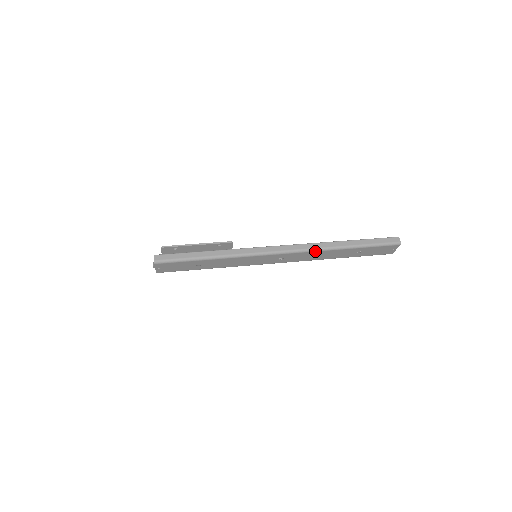
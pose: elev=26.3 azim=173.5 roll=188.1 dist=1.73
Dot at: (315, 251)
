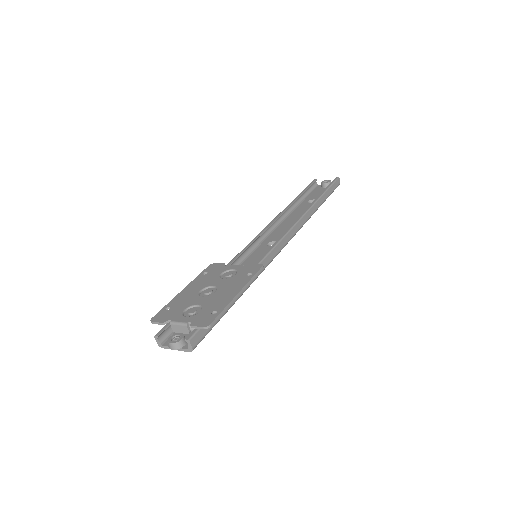
Dot at: (302, 226)
